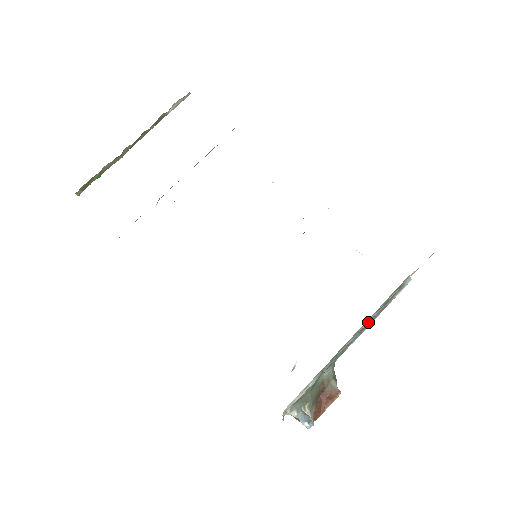
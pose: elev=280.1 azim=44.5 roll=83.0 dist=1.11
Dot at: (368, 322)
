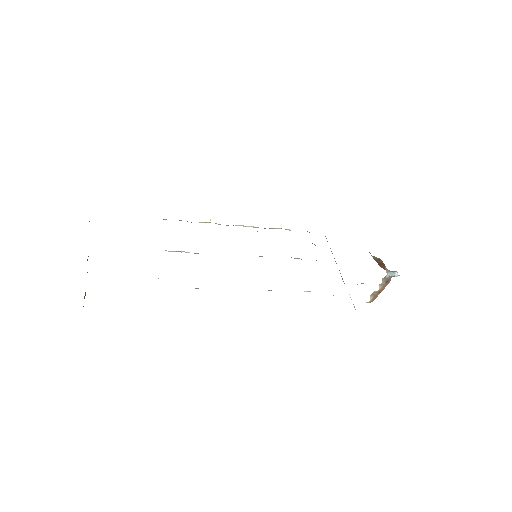
Dot at: occluded
